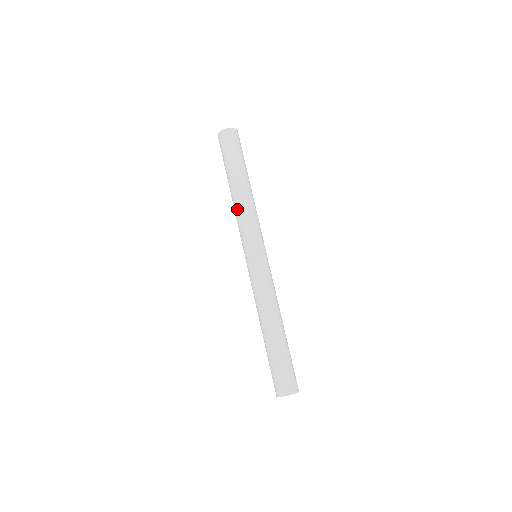
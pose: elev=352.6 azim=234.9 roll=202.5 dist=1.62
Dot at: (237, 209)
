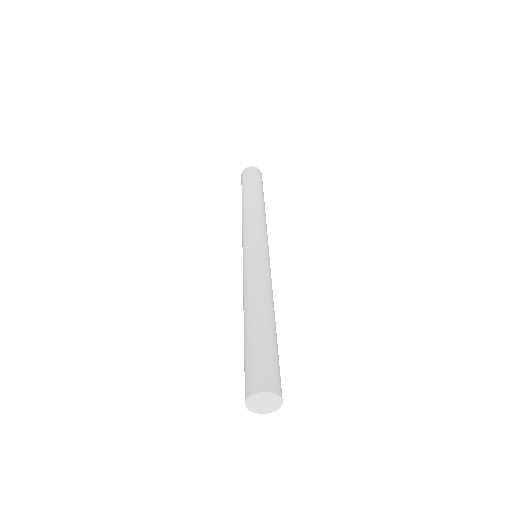
Dot at: (246, 214)
